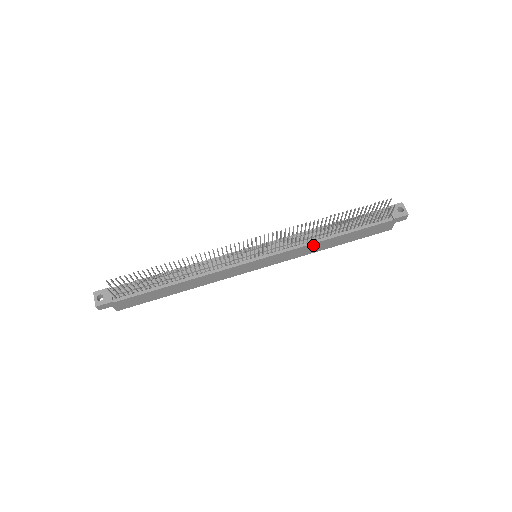
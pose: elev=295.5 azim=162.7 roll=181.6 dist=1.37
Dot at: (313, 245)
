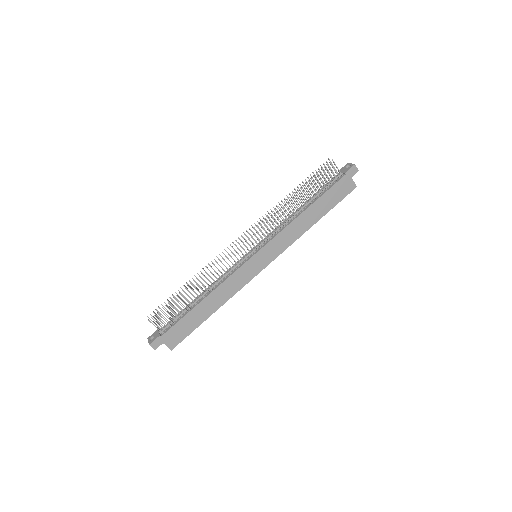
Dot at: (294, 224)
